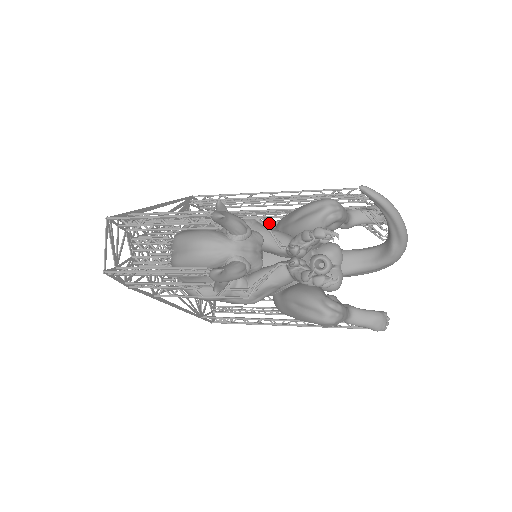
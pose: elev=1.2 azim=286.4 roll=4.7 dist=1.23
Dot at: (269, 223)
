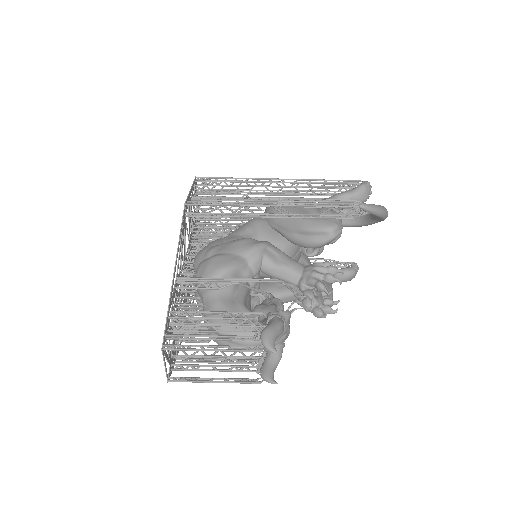
Dot at: occluded
